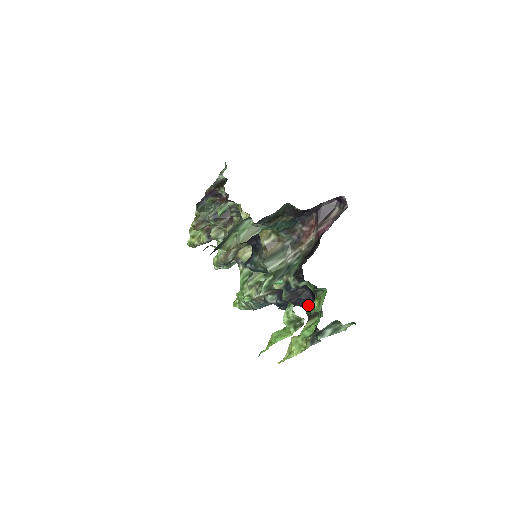
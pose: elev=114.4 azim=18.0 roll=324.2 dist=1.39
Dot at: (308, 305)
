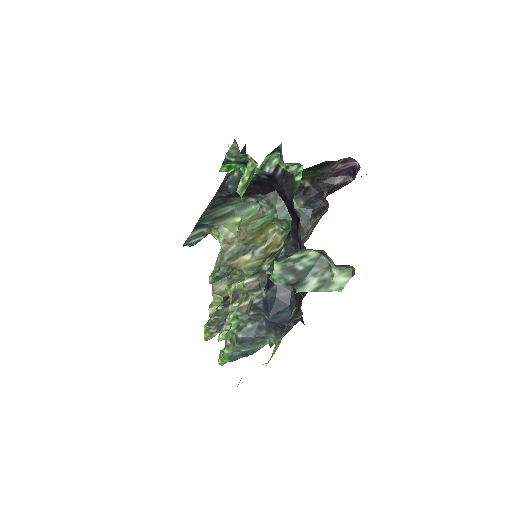
Dot at: occluded
